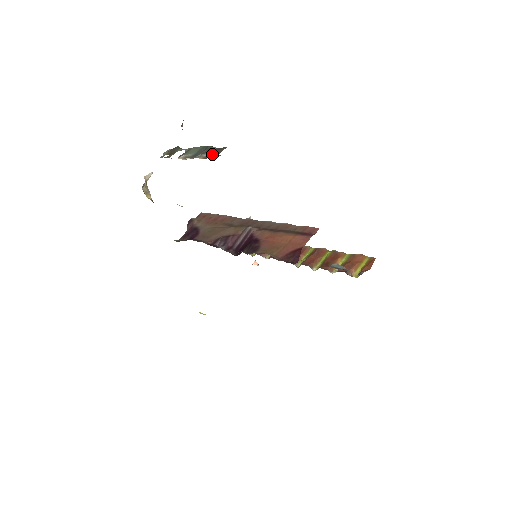
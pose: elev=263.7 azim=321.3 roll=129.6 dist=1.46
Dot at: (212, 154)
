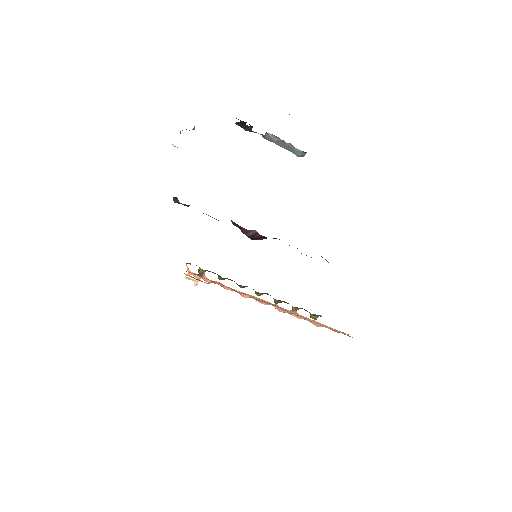
Dot at: occluded
